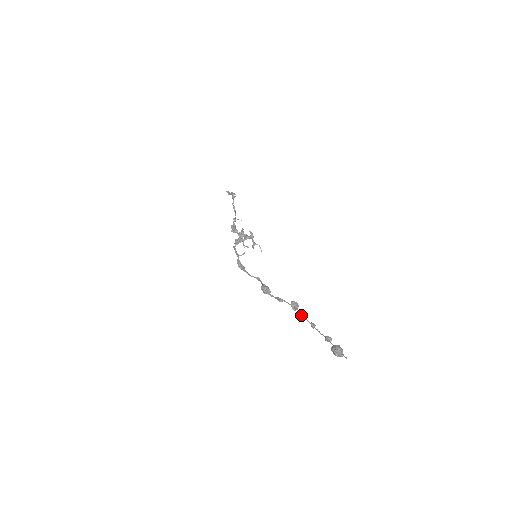
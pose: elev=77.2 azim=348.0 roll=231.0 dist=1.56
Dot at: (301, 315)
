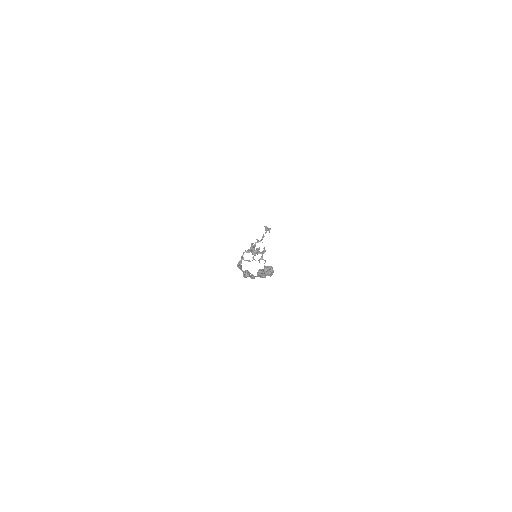
Dot at: (260, 276)
